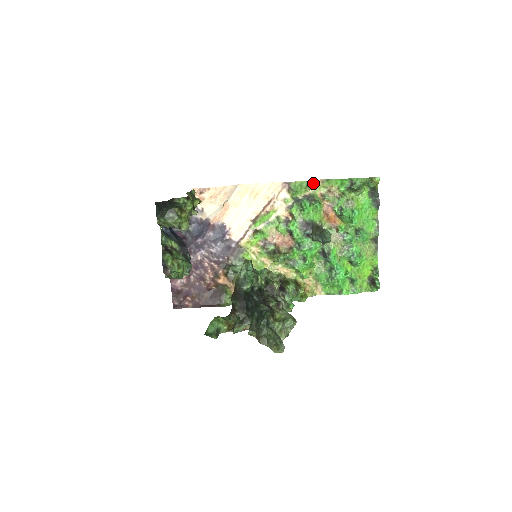
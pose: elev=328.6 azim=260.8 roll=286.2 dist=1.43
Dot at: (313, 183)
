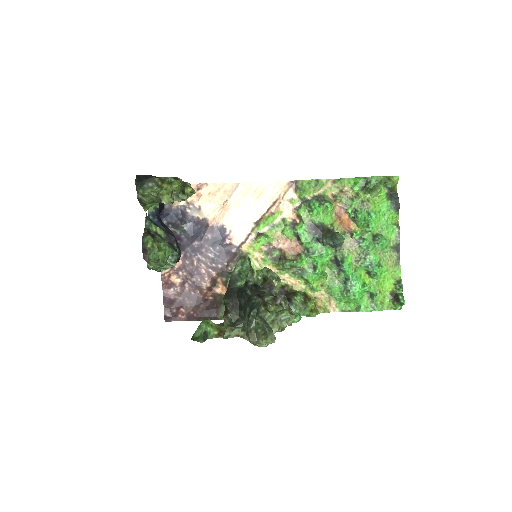
Dot at: (323, 182)
